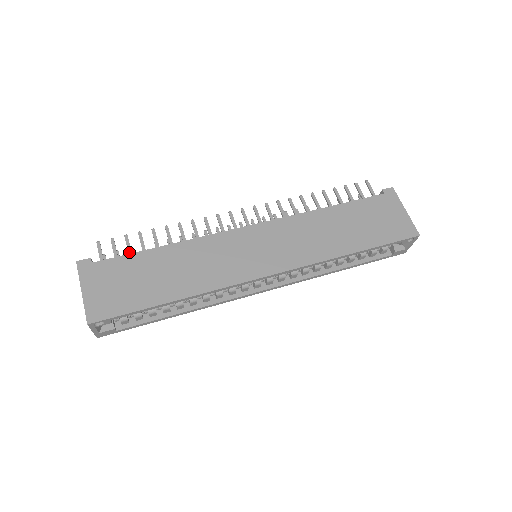
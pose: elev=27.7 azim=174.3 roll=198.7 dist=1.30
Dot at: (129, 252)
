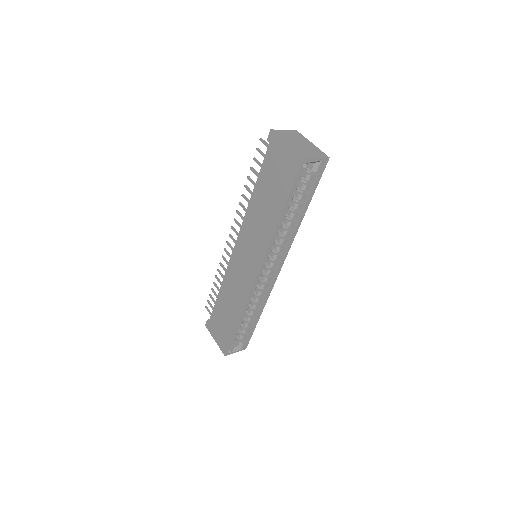
Dot at: occluded
